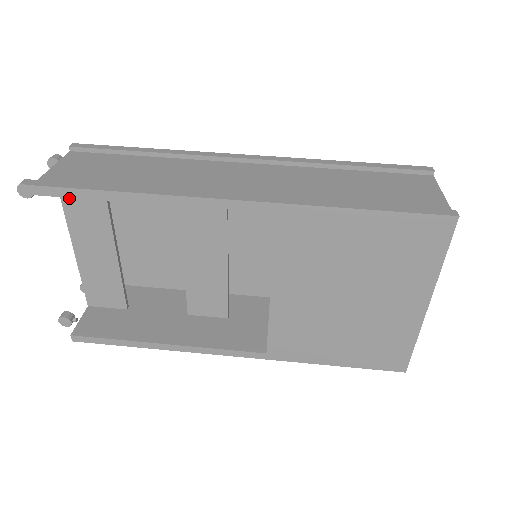
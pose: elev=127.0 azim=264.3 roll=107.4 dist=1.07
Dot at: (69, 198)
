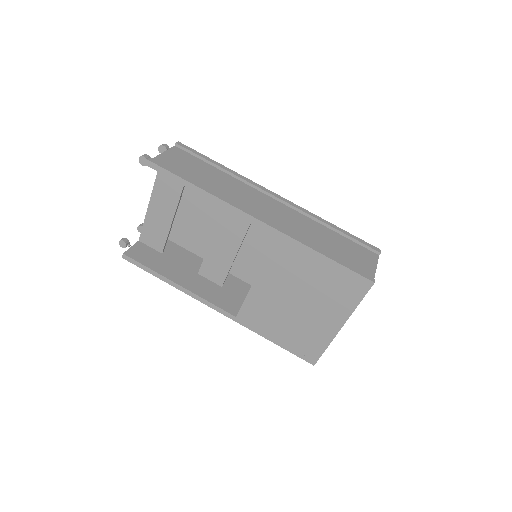
Dot at: occluded
